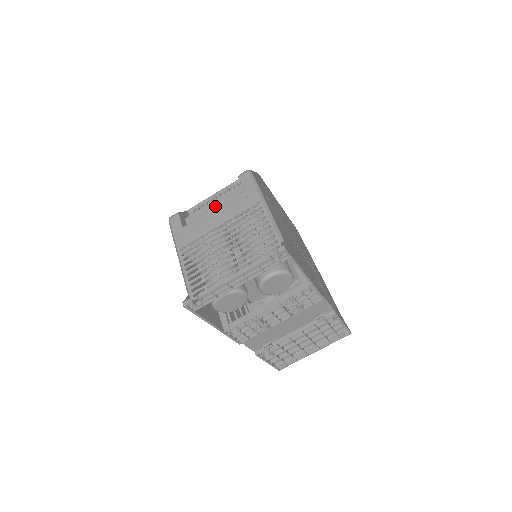
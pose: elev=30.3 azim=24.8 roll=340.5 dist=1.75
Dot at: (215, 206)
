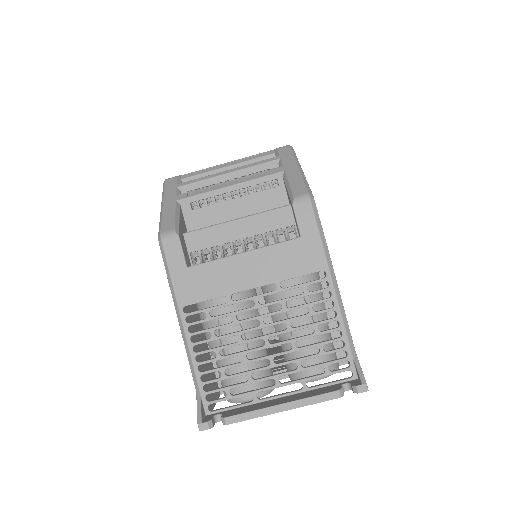
Dot at: (239, 231)
